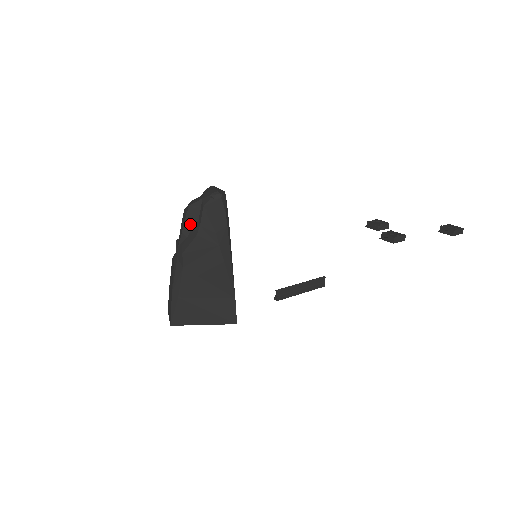
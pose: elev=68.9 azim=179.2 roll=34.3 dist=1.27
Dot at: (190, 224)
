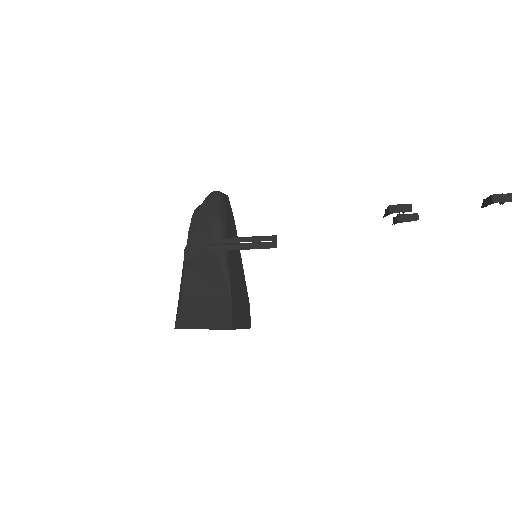
Dot at: (194, 225)
